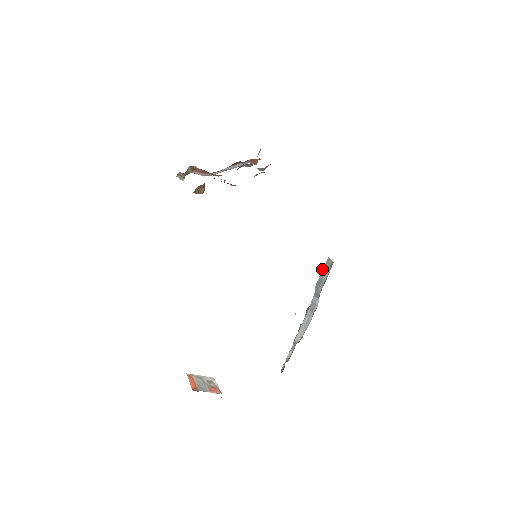
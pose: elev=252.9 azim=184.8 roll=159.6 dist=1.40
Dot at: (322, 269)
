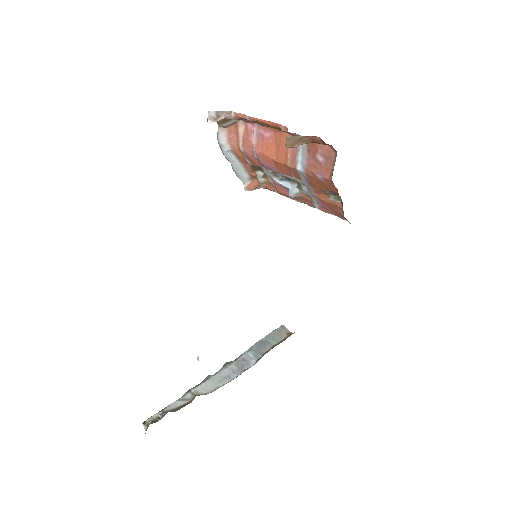
Dot at: (272, 331)
